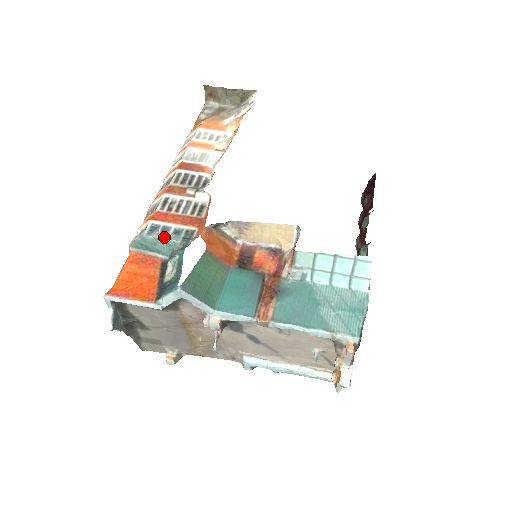
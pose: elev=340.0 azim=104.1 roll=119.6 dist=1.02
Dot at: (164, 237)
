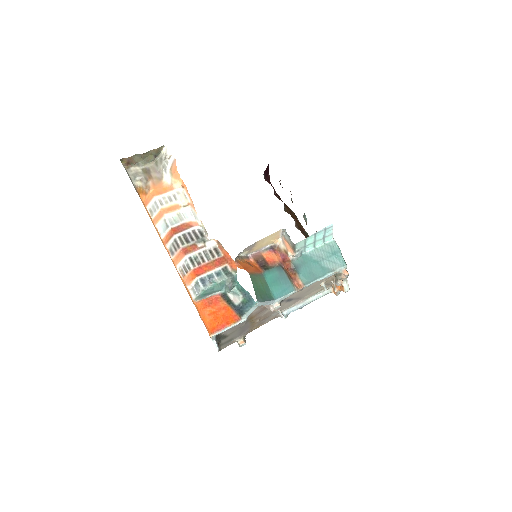
Dot at: (215, 282)
